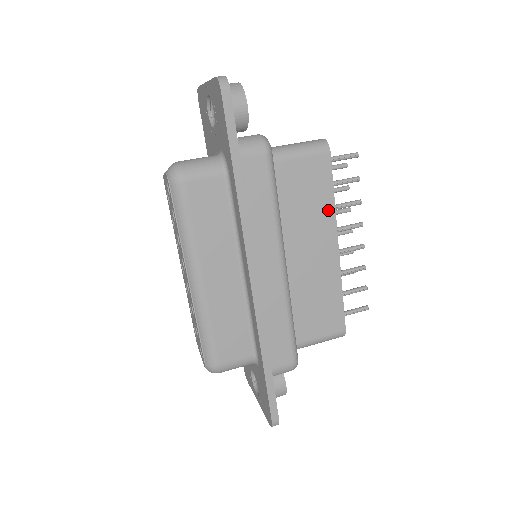
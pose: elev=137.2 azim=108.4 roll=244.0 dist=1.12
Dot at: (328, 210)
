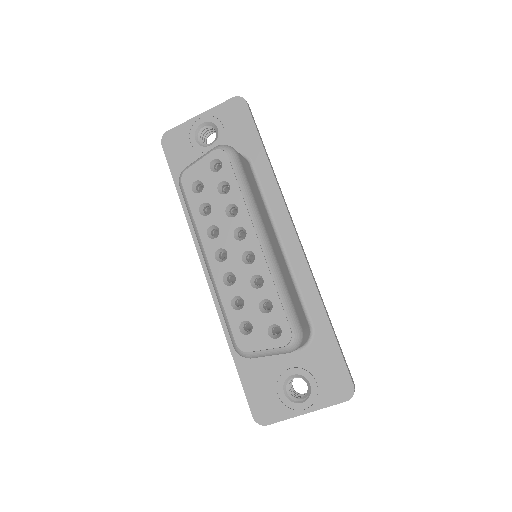
Dot at: occluded
